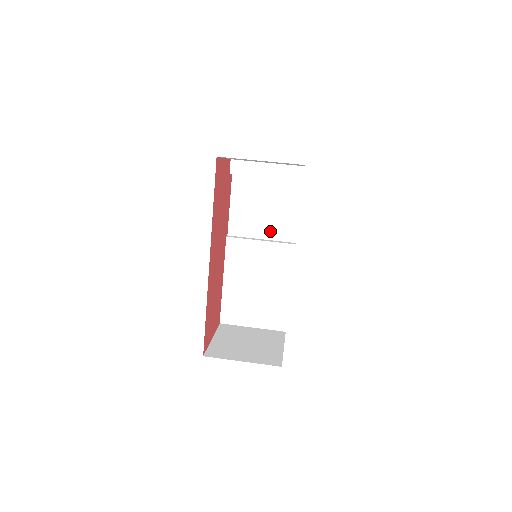
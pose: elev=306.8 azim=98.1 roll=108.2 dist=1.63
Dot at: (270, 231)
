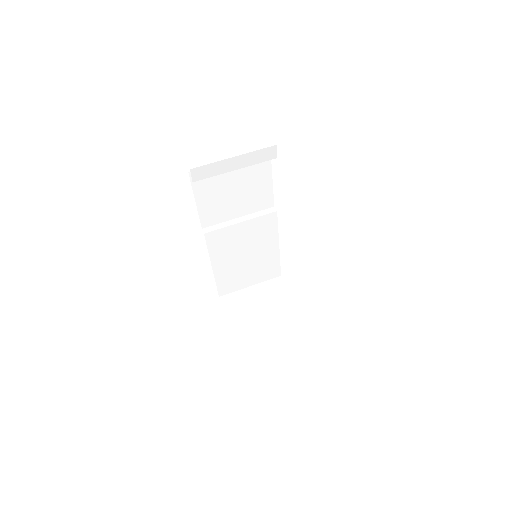
Dot at: (246, 207)
